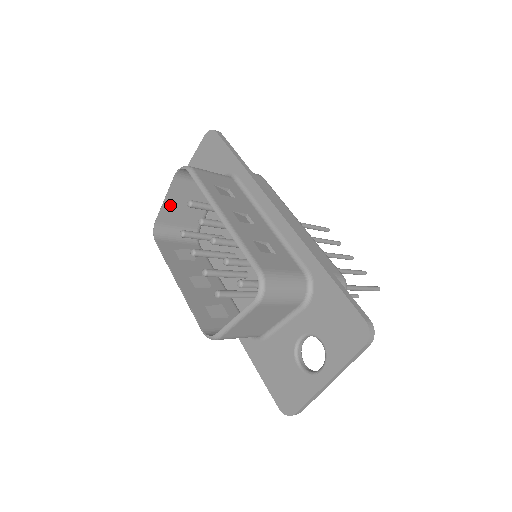
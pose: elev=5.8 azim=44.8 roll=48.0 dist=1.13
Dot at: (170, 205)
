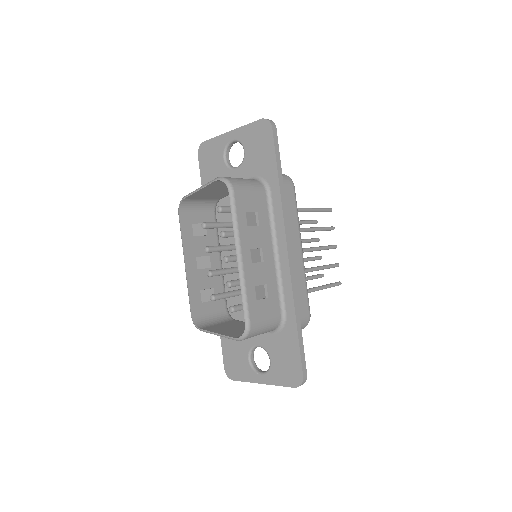
Dot at: (202, 192)
